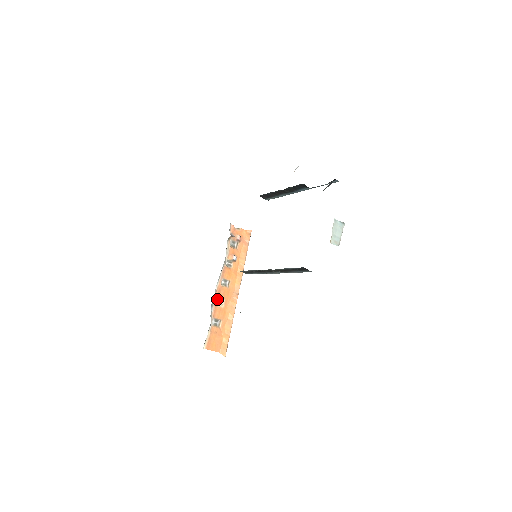
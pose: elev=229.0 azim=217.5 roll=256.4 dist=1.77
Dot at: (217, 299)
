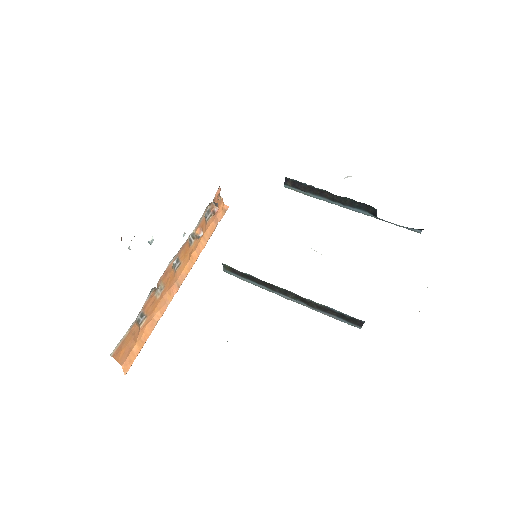
Dot at: (159, 284)
